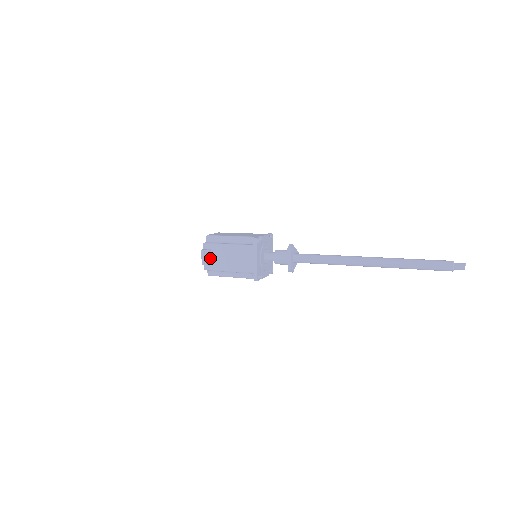
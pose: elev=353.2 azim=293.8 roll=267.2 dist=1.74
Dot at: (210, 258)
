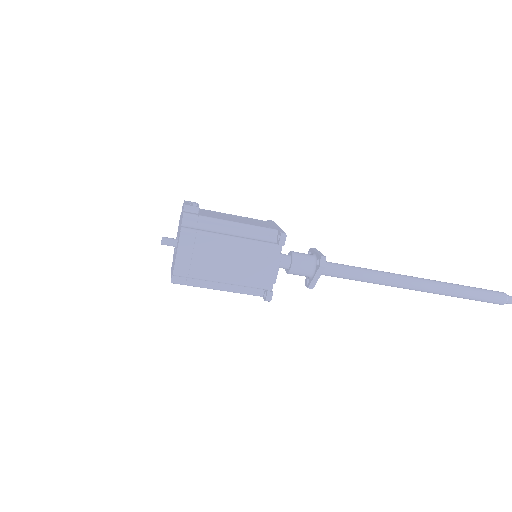
Dot at: occluded
